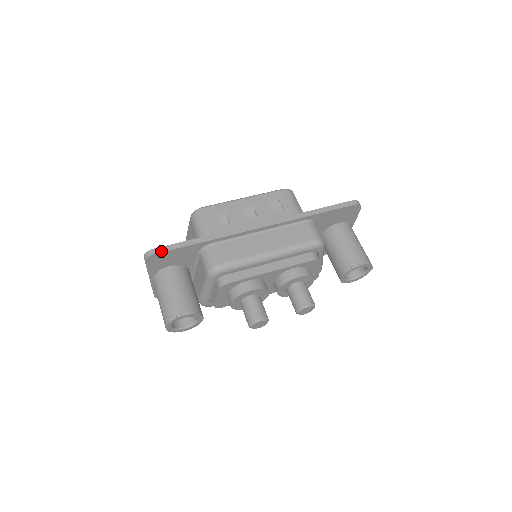
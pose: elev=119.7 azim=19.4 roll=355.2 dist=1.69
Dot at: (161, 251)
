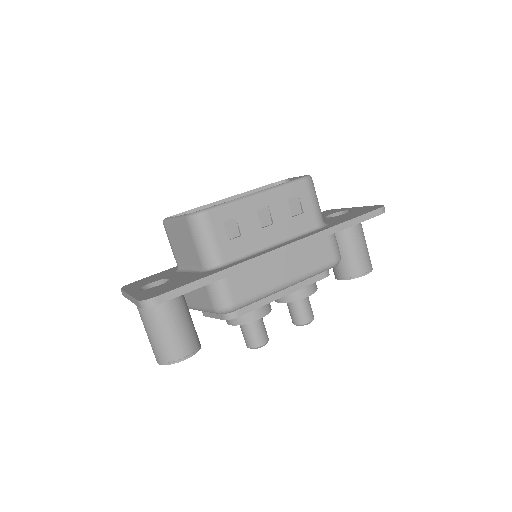
Dot at: (166, 300)
